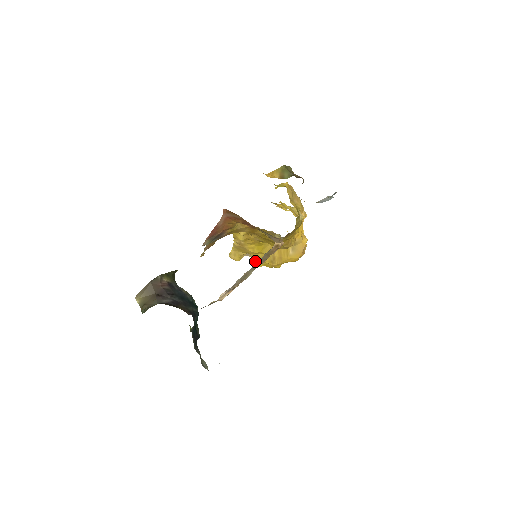
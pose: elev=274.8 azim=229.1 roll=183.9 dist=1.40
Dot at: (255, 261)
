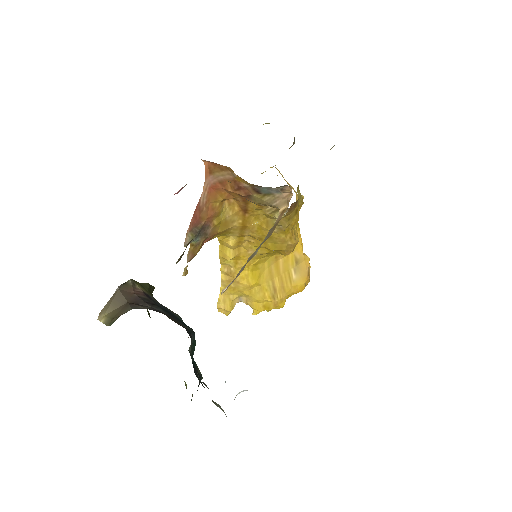
Dot at: (251, 305)
